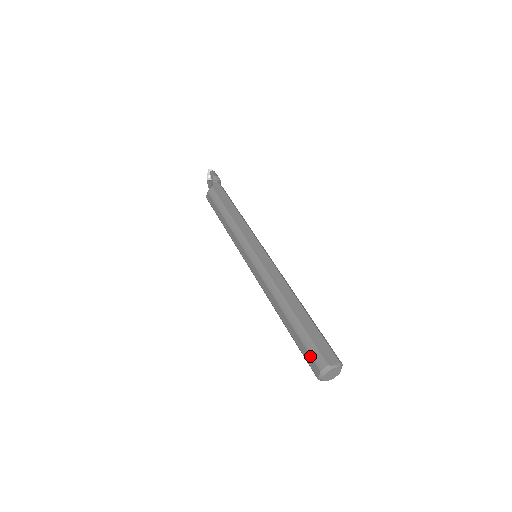
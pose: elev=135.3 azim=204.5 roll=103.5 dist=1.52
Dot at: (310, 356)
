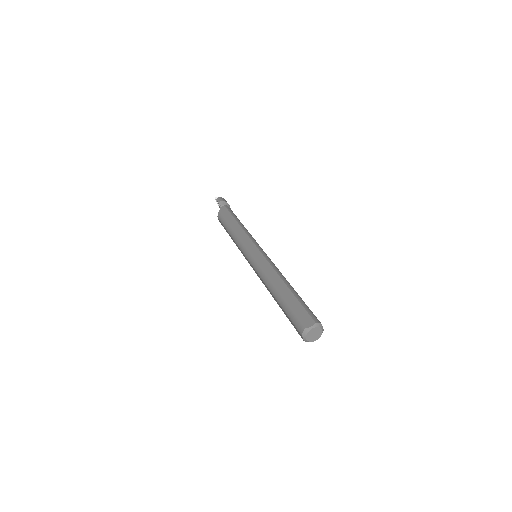
Dot at: (294, 325)
